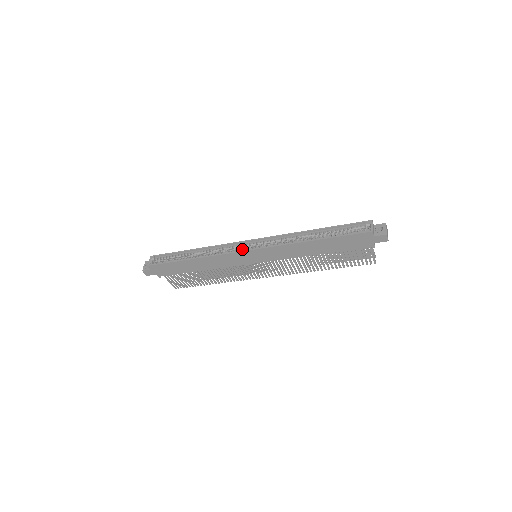
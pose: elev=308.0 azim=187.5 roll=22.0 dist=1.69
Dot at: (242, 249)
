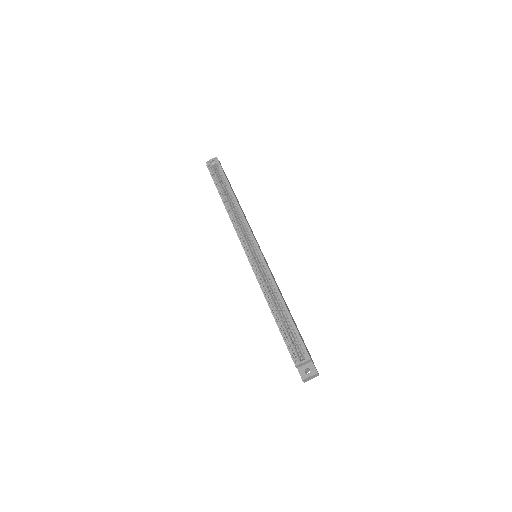
Dot at: (246, 243)
